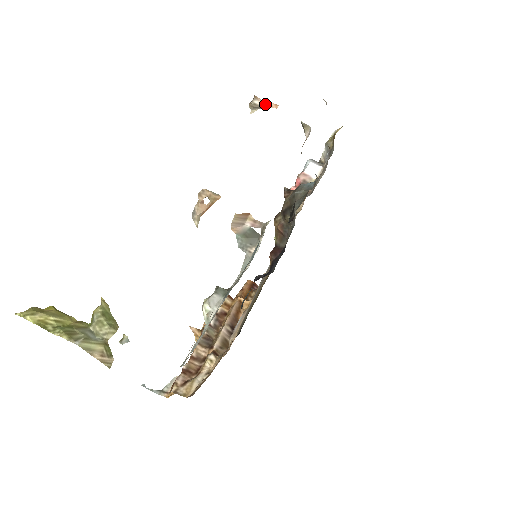
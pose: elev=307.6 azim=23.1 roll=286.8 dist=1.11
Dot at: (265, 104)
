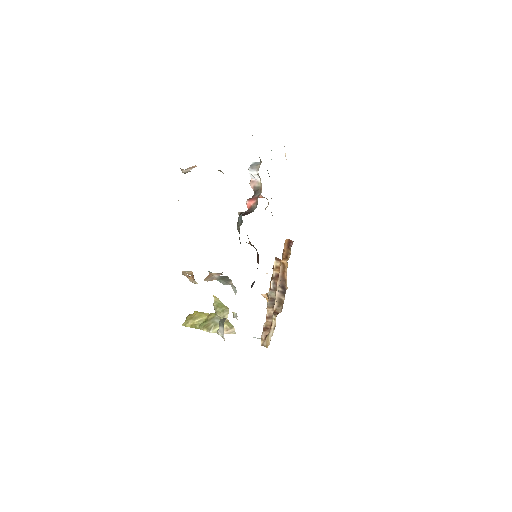
Dot at: (189, 169)
